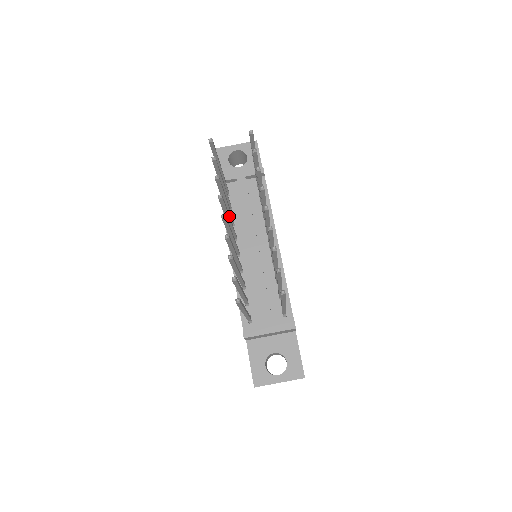
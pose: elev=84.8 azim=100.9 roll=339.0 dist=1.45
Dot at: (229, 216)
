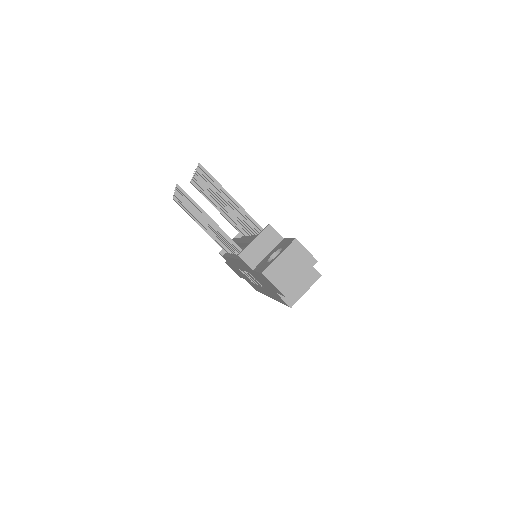
Dot at: occluded
